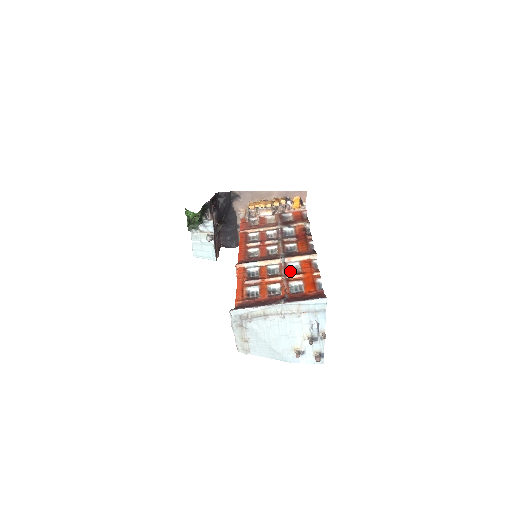
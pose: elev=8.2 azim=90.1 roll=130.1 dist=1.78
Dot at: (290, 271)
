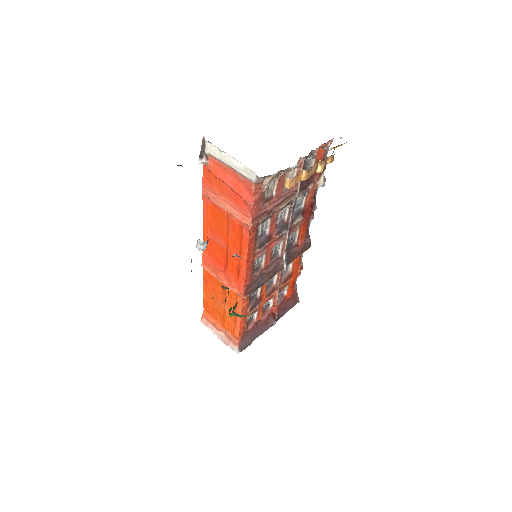
Dot at: (283, 275)
